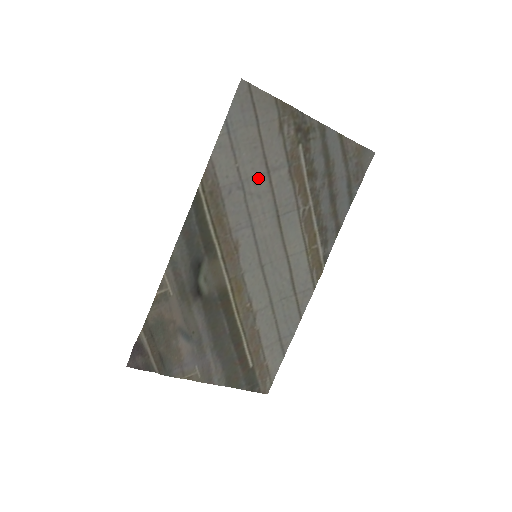
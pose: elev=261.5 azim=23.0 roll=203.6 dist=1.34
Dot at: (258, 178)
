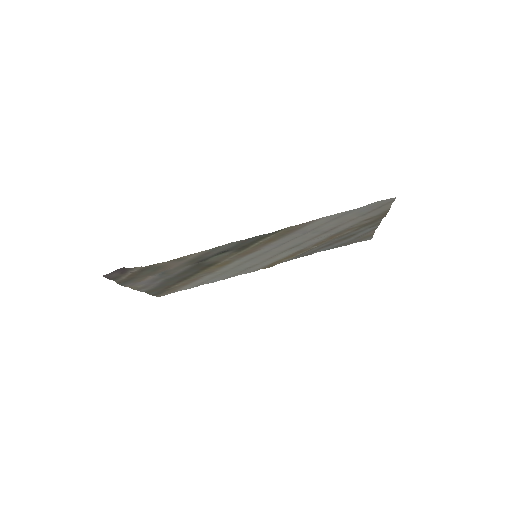
Dot at: (318, 232)
